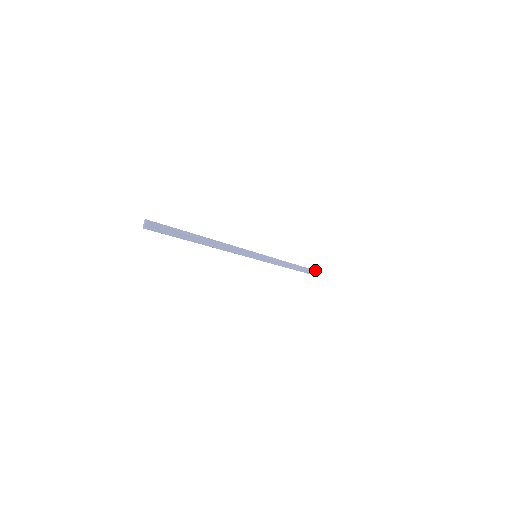
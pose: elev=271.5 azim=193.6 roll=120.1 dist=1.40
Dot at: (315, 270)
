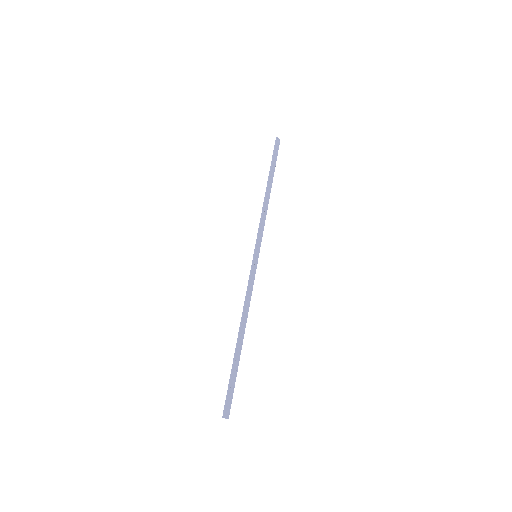
Dot at: (276, 138)
